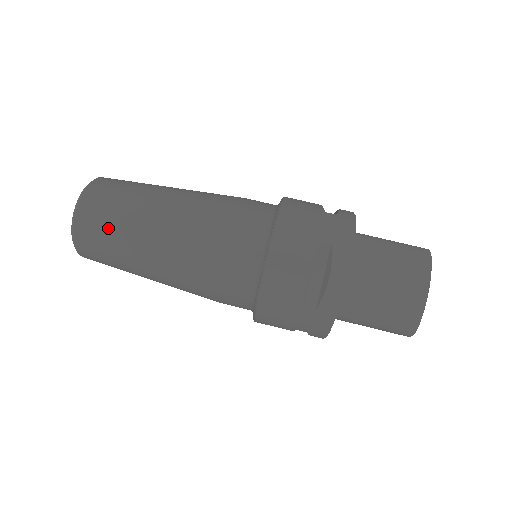
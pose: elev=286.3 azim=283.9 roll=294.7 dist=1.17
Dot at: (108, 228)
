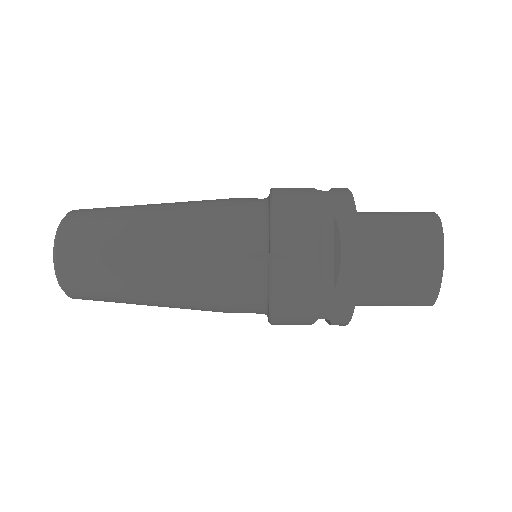
Dot at: occluded
